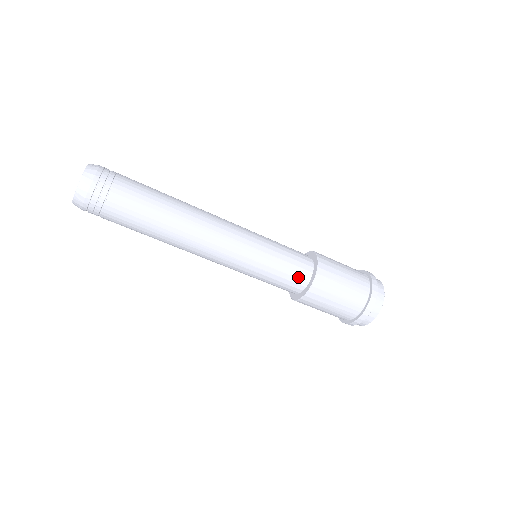
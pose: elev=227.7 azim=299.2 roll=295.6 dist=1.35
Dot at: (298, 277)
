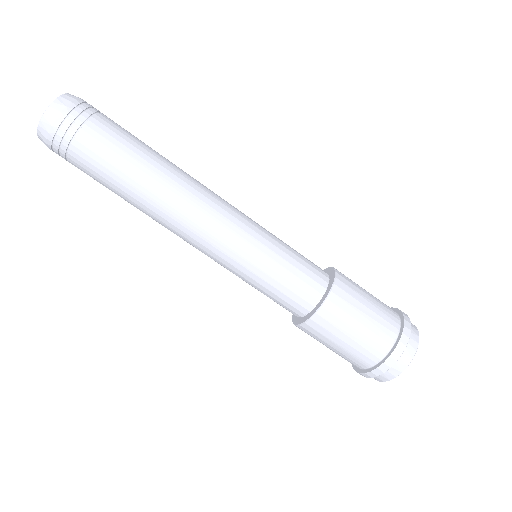
Dot at: (293, 305)
